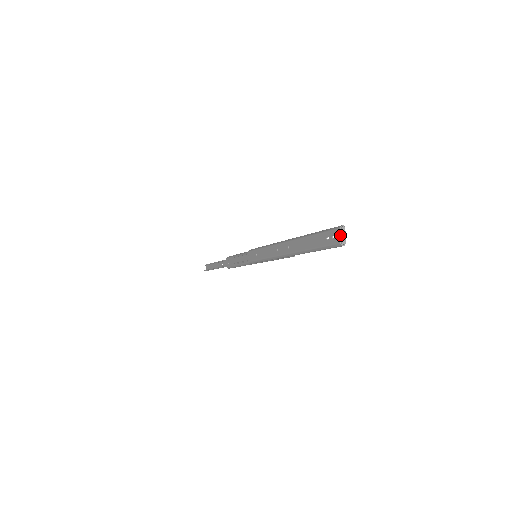
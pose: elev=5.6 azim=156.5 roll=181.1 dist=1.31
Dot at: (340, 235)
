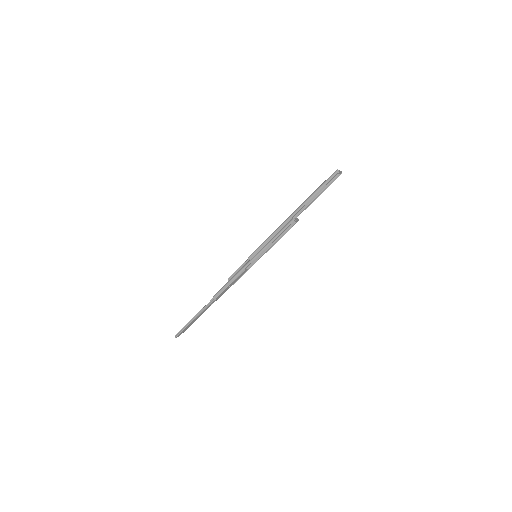
Dot at: (338, 171)
